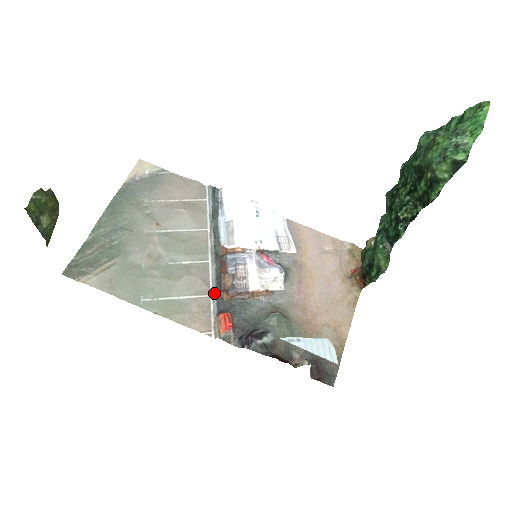
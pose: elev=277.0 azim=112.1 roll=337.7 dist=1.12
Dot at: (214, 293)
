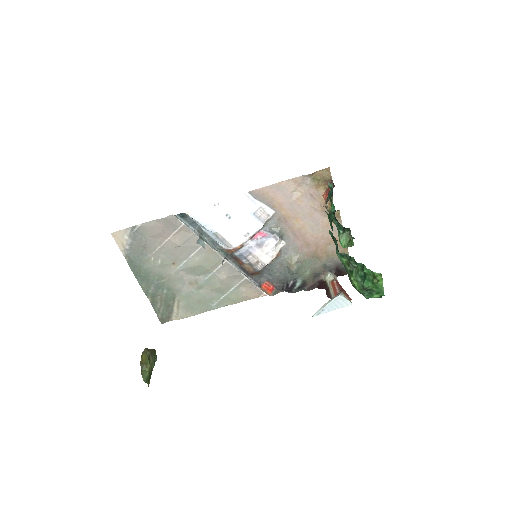
Dot at: (247, 277)
